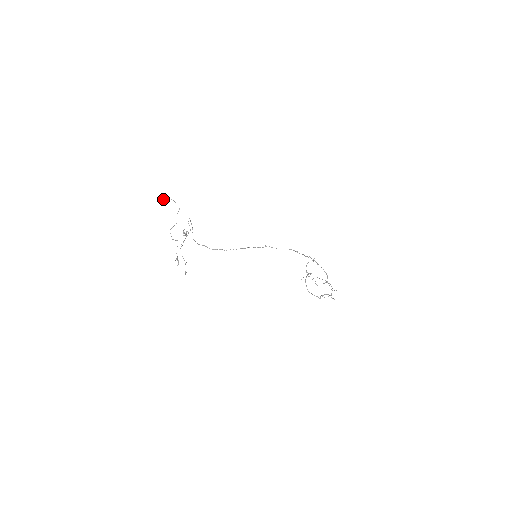
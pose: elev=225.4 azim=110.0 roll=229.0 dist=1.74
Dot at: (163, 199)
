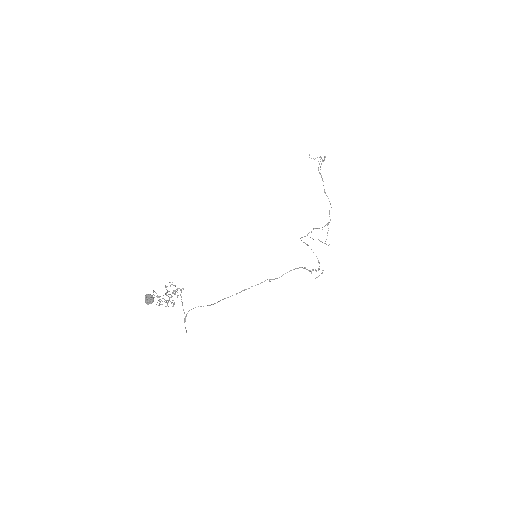
Dot at: (150, 303)
